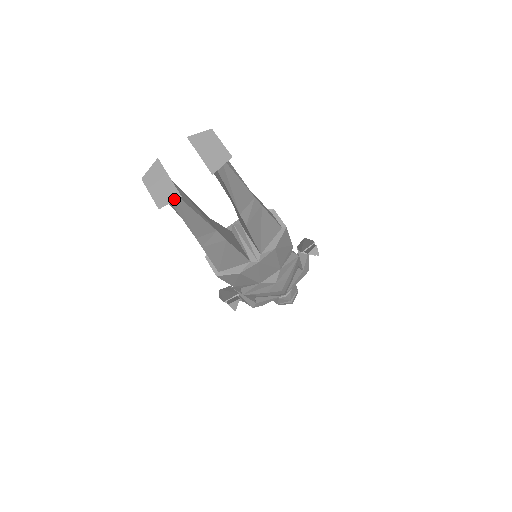
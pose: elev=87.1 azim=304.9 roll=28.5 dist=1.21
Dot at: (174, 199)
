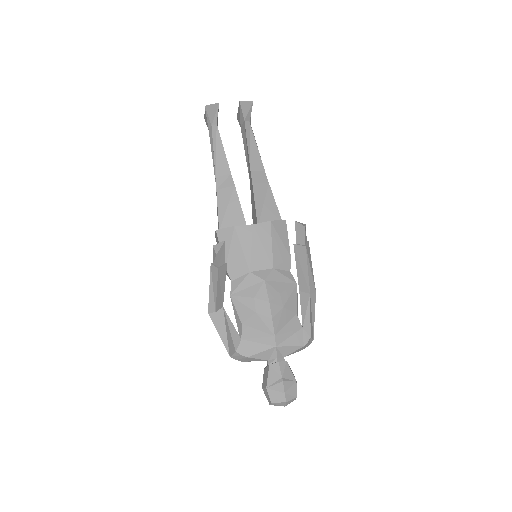
Dot at: (215, 104)
